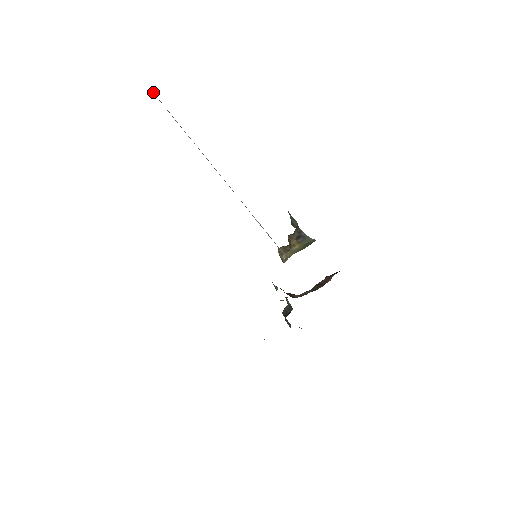
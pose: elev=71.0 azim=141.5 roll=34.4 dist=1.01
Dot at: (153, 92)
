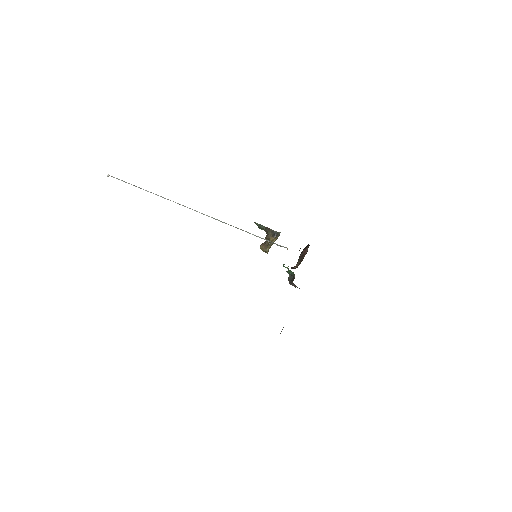
Dot at: occluded
